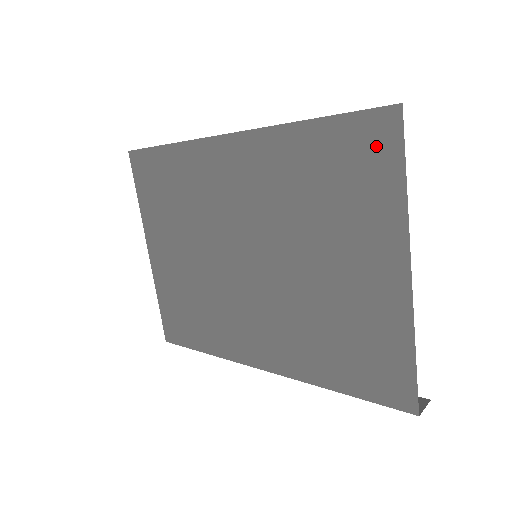
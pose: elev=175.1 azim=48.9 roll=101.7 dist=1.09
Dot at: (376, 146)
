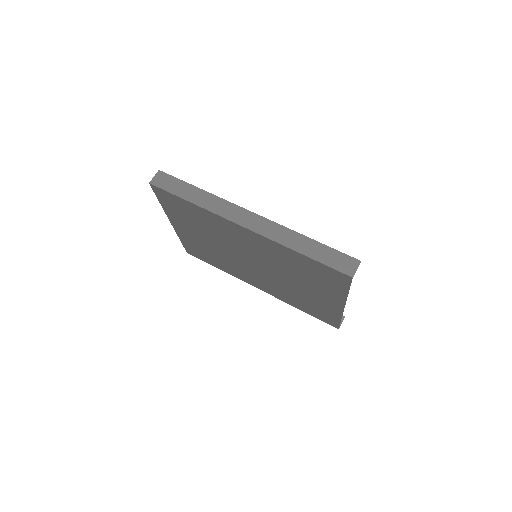
Dot at: (336, 279)
